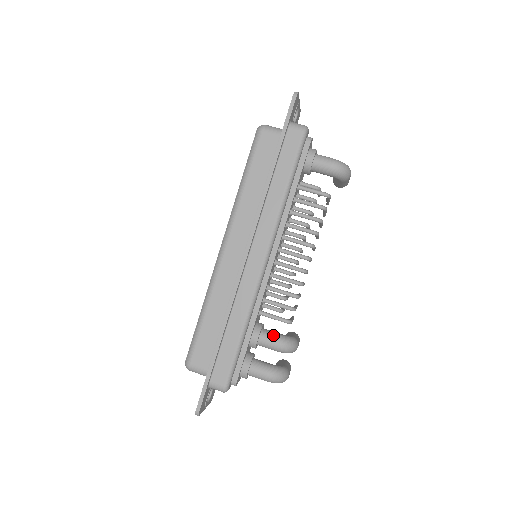
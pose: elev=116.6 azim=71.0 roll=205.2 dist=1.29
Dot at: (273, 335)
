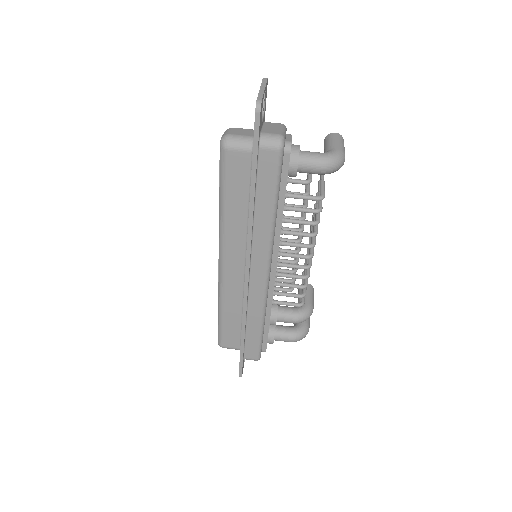
Dot at: (289, 315)
